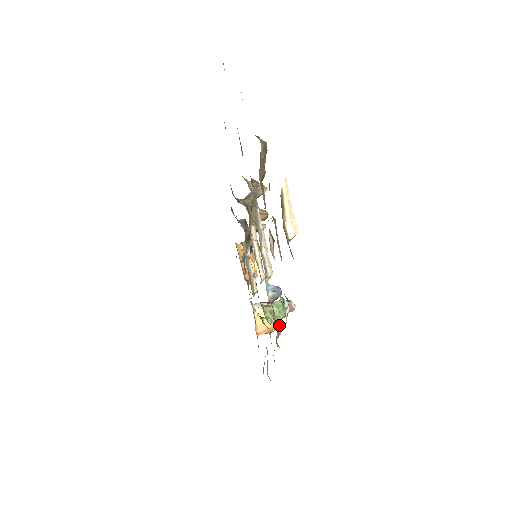
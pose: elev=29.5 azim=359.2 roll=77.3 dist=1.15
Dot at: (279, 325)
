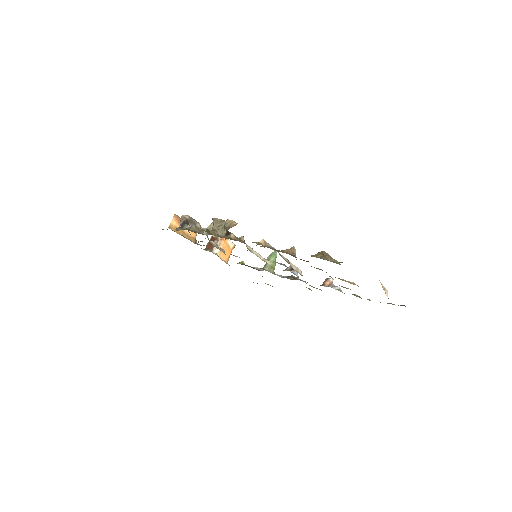
Dot at: (233, 247)
